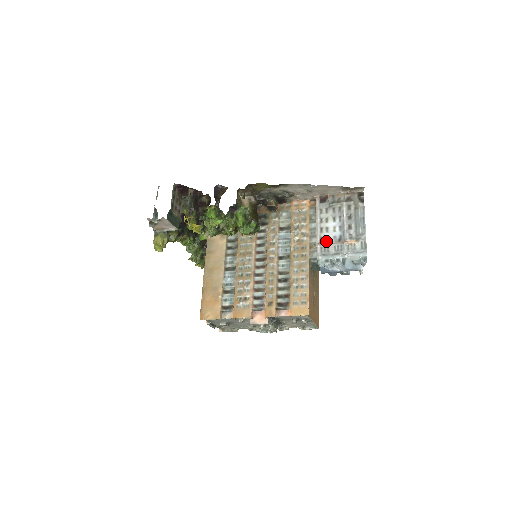
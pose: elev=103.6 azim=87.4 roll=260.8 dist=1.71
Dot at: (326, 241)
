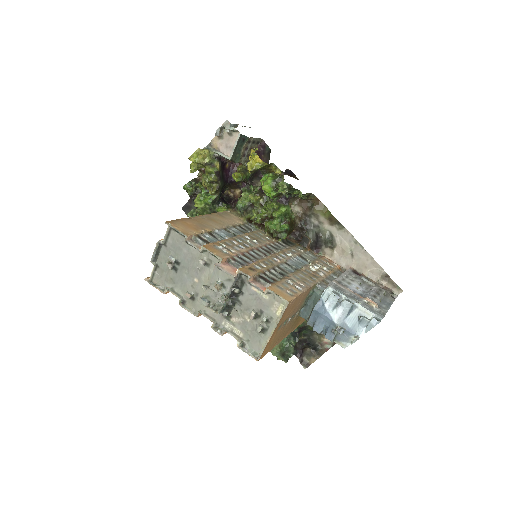
Dot at: (345, 285)
